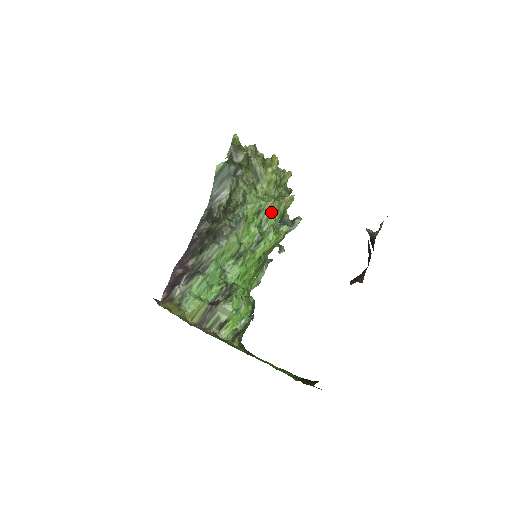
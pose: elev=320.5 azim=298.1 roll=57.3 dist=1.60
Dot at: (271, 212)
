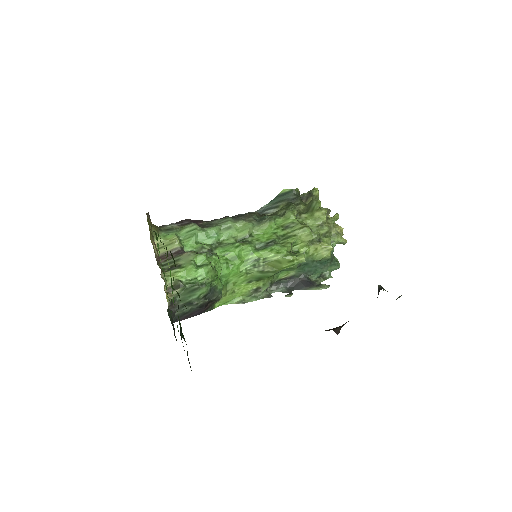
Dot at: (298, 234)
